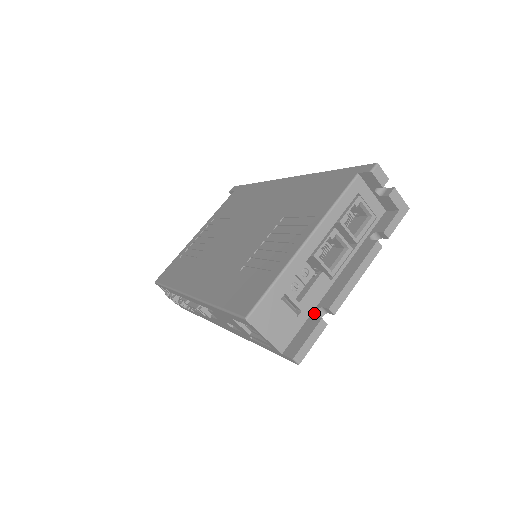
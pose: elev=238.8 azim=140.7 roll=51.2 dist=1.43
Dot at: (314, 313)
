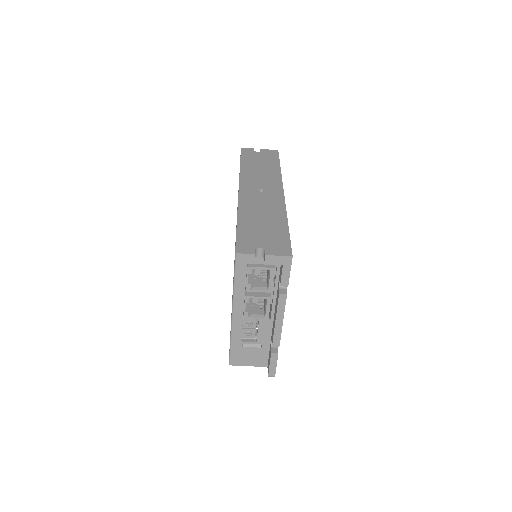
Dot at: (270, 343)
